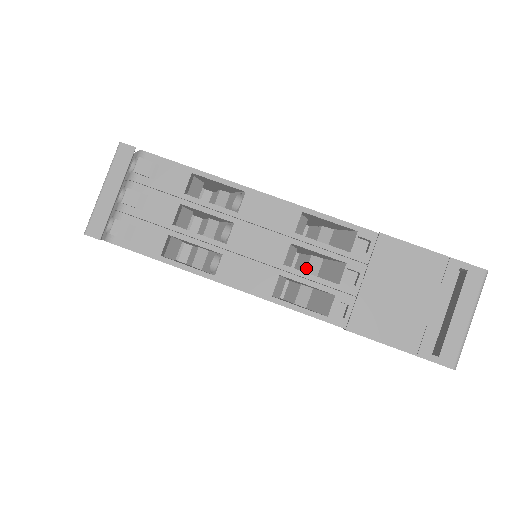
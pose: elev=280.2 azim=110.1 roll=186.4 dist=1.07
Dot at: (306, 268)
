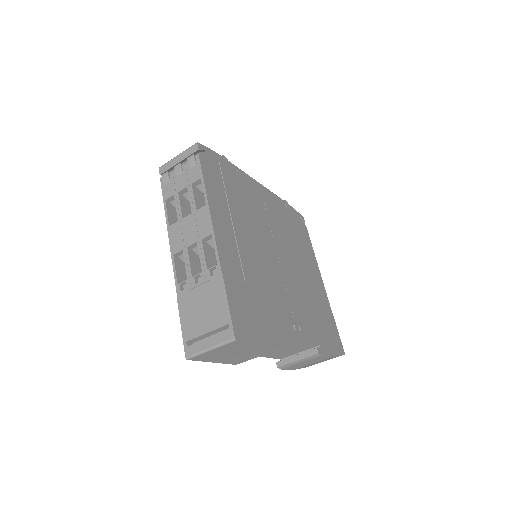
Dot at: occluded
